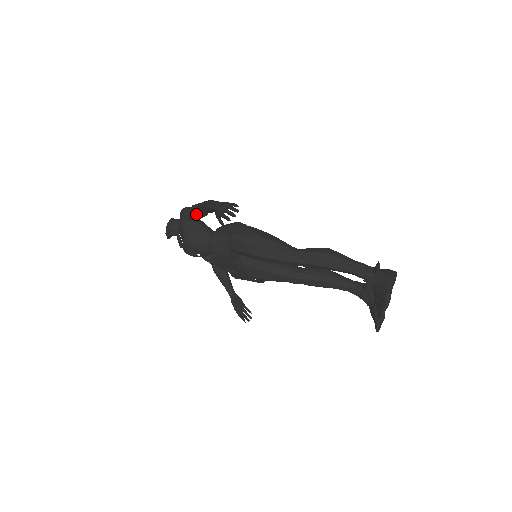
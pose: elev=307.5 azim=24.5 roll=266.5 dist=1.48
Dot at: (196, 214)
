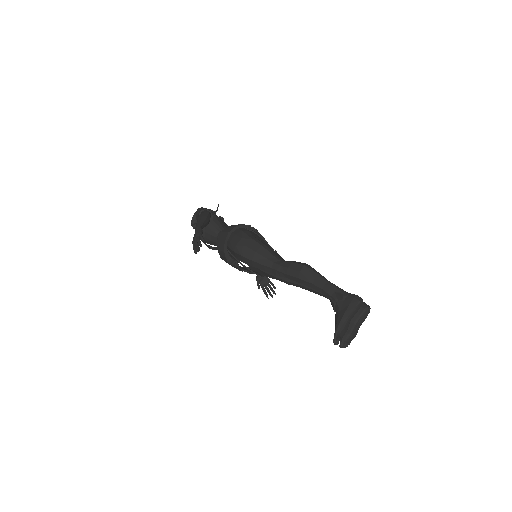
Dot at: occluded
